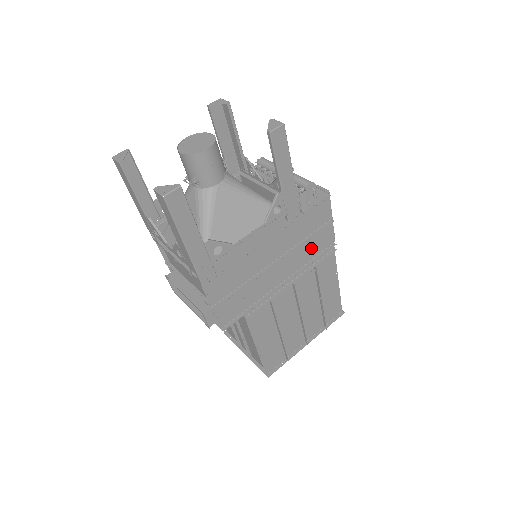
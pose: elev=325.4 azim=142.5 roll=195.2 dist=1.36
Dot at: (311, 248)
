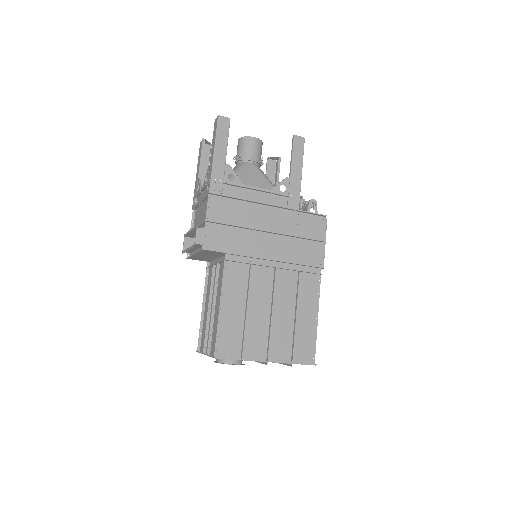
Dot at: (300, 252)
